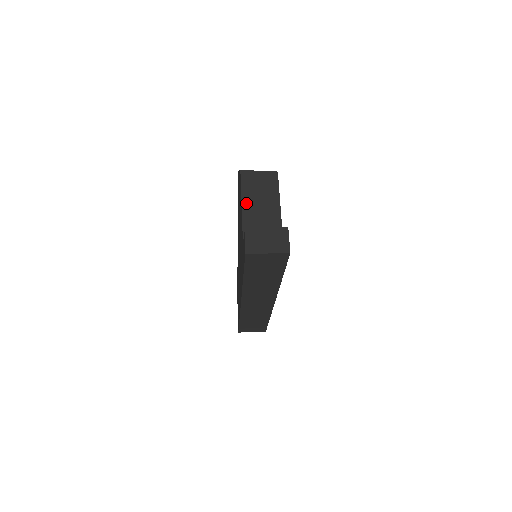
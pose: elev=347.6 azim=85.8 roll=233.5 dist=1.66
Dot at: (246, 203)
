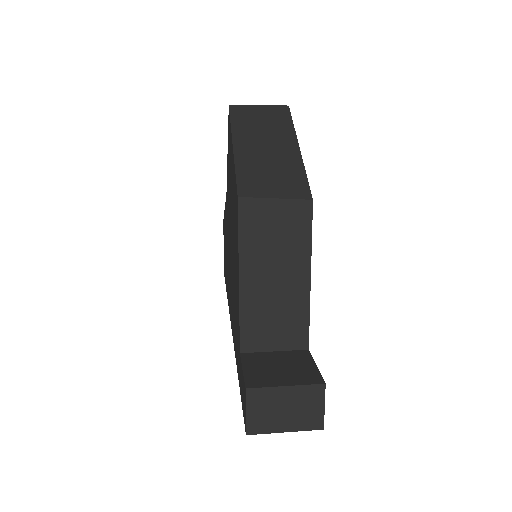
Dot at: (247, 272)
